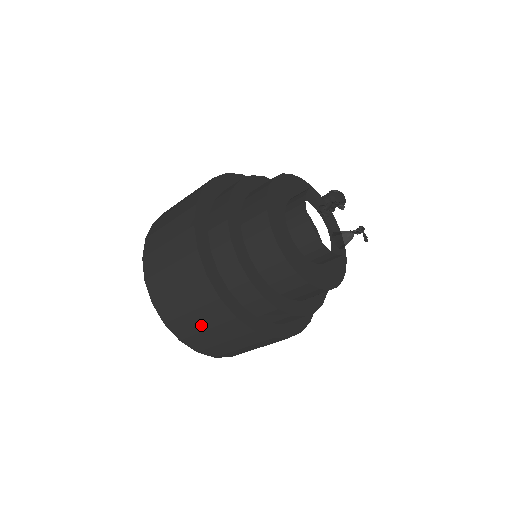
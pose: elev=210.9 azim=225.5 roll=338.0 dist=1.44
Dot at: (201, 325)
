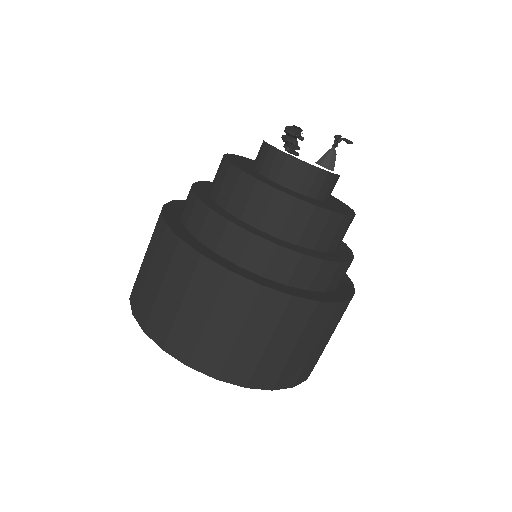
Dot at: (286, 348)
